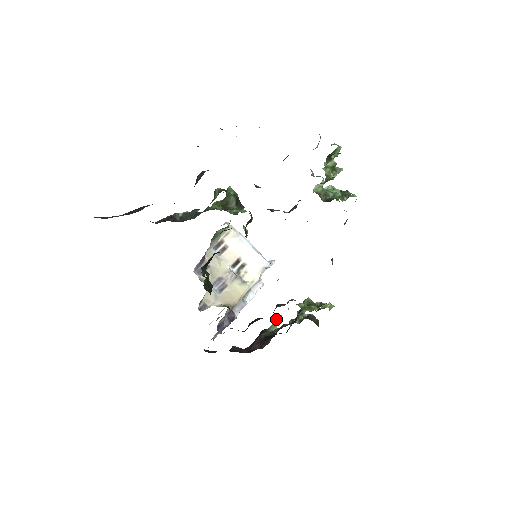
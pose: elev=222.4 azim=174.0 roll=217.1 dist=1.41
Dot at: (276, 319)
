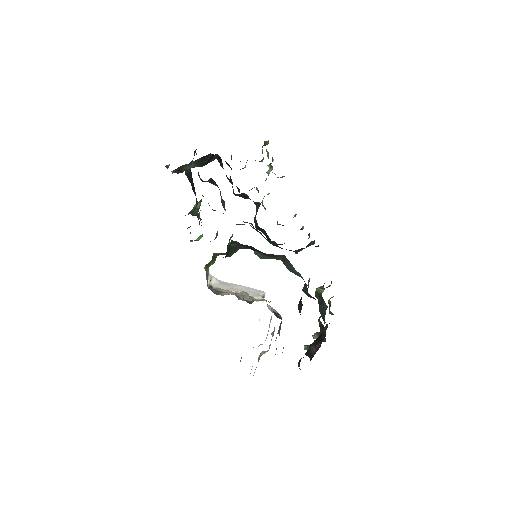
Dot at: (305, 346)
